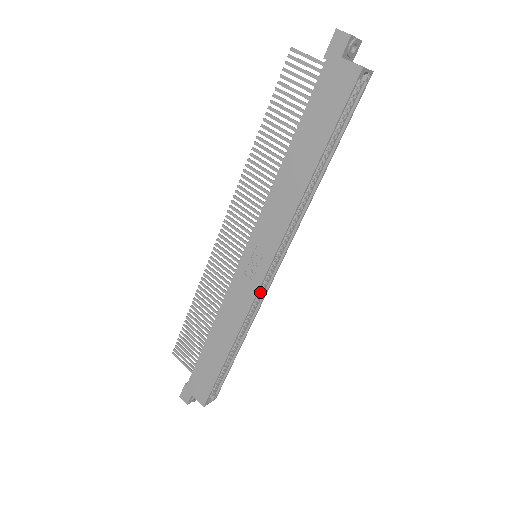
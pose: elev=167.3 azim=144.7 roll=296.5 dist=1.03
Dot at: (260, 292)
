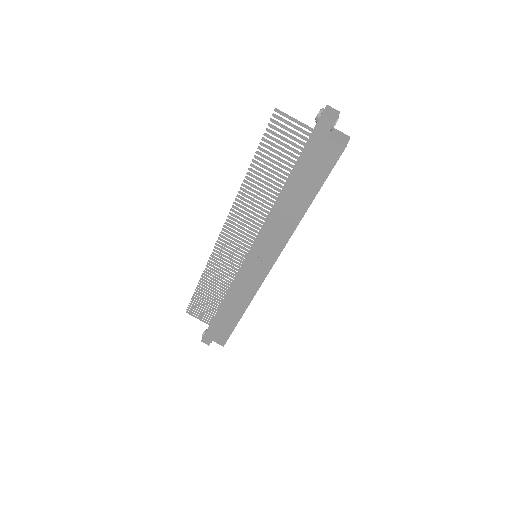
Dot at: occluded
